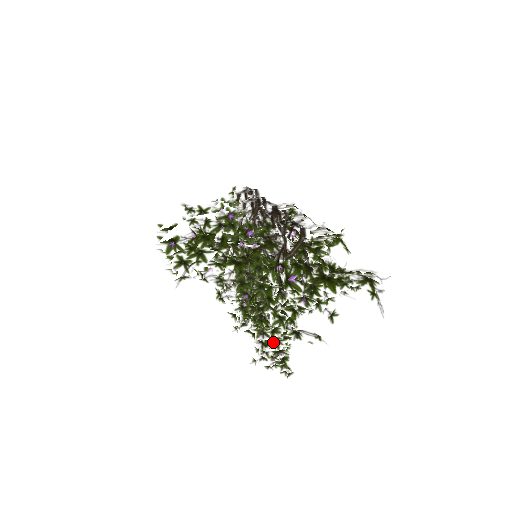
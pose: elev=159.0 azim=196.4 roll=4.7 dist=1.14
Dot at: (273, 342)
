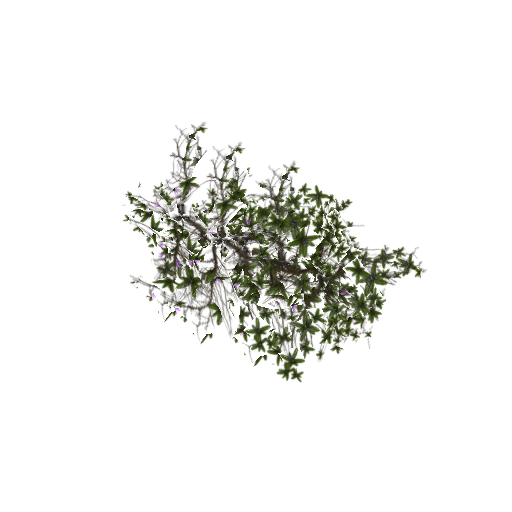
Dot at: occluded
